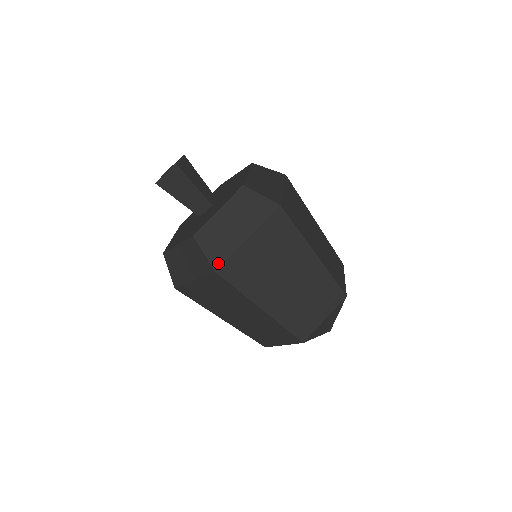
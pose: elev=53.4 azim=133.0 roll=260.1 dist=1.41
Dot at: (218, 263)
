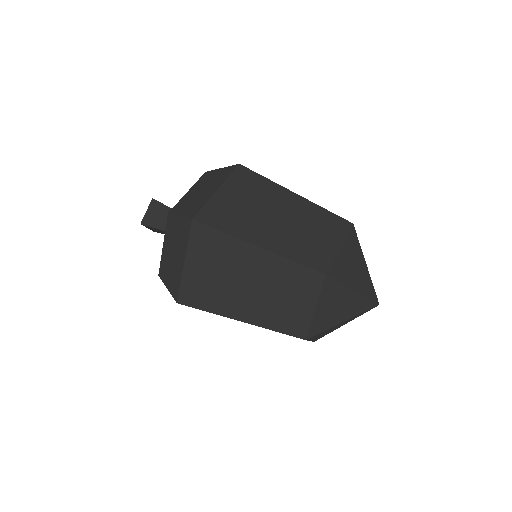
Dot at: (193, 214)
